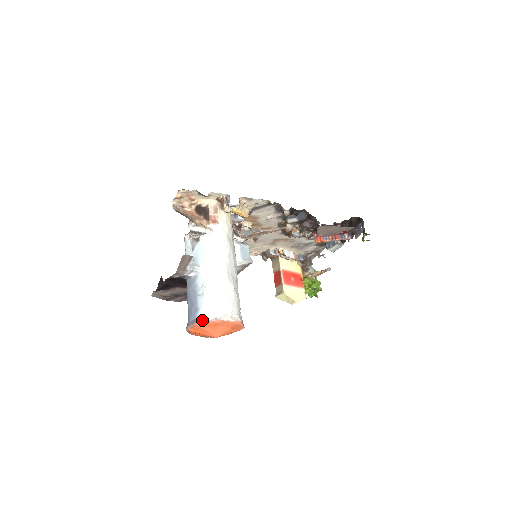
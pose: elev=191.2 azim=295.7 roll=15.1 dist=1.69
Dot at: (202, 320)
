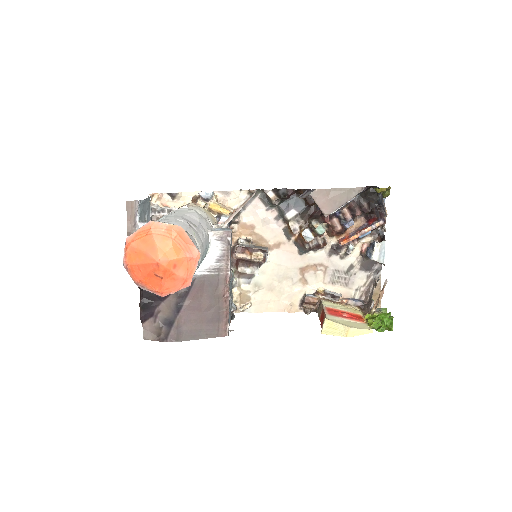
Dot at: (132, 233)
